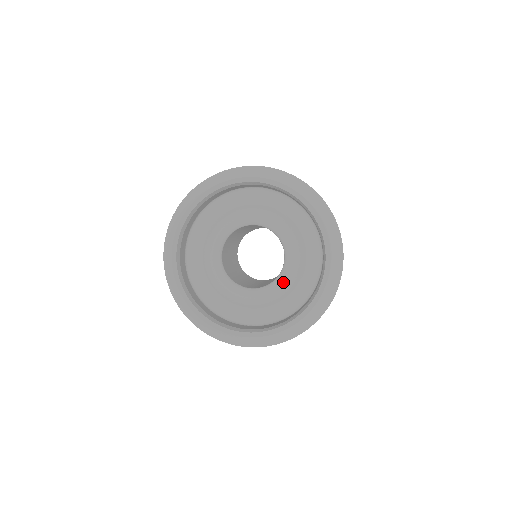
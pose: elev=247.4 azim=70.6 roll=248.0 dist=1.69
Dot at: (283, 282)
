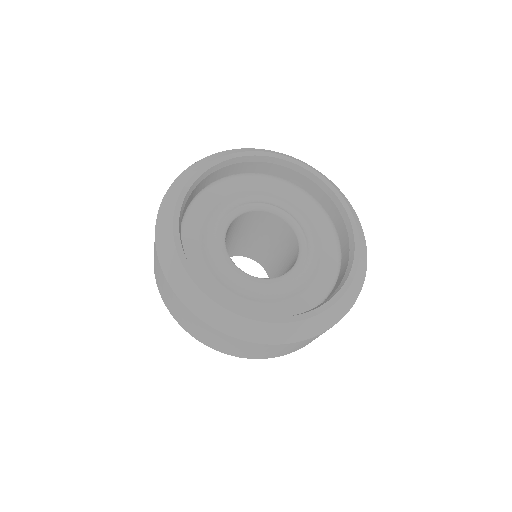
Dot at: (307, 245)
